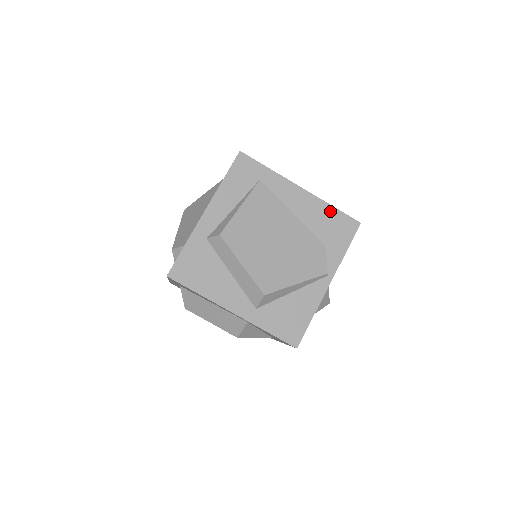
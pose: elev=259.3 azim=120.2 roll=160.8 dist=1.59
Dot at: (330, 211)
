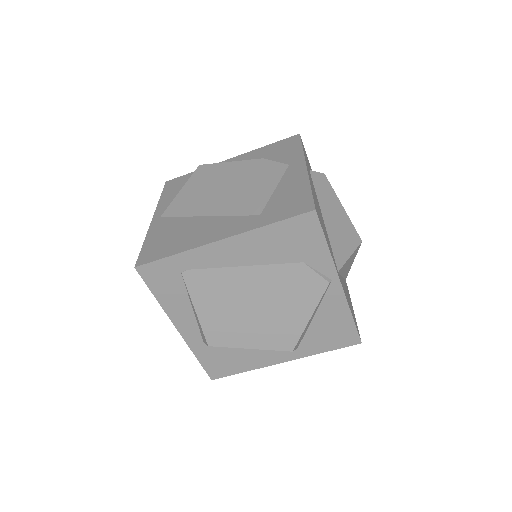
Dot at: (272, 231)
